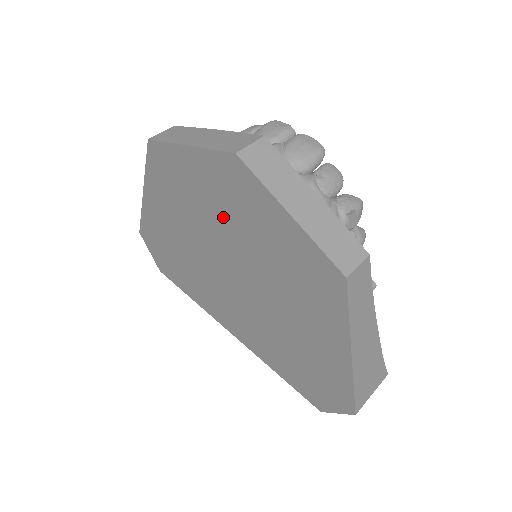
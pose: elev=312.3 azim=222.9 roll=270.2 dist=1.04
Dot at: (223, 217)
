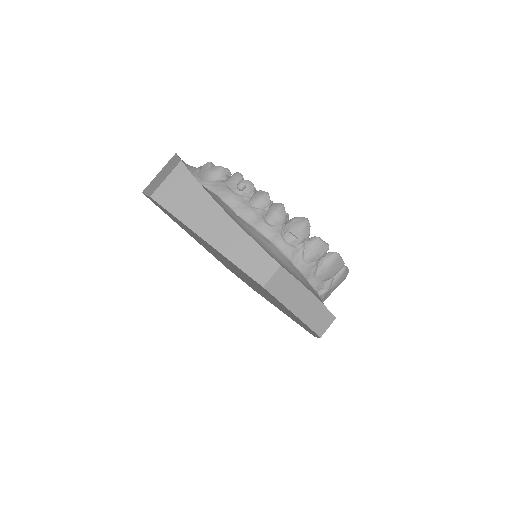
Dot at: occluded
